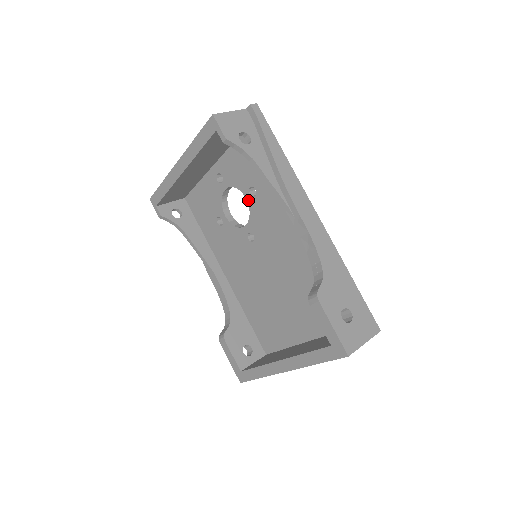
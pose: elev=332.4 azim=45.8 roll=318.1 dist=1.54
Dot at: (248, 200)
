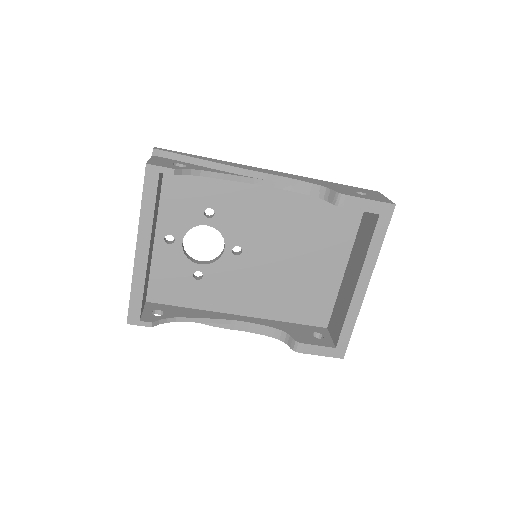
Dot at: (211, 224)
